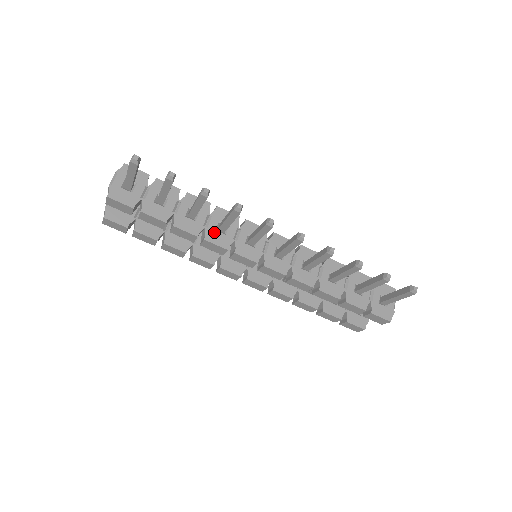
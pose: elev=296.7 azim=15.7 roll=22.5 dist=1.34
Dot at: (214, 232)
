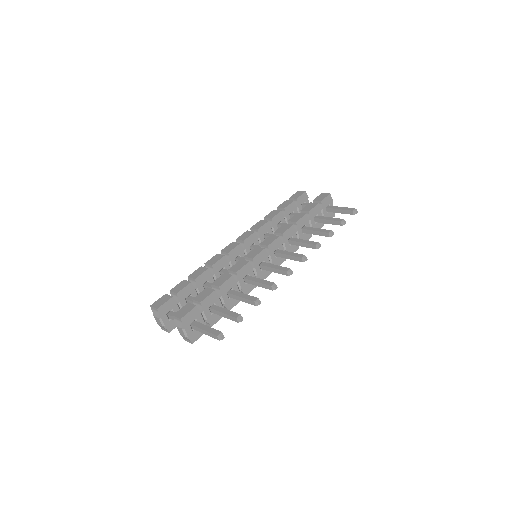
Dot at: (246, 287)
